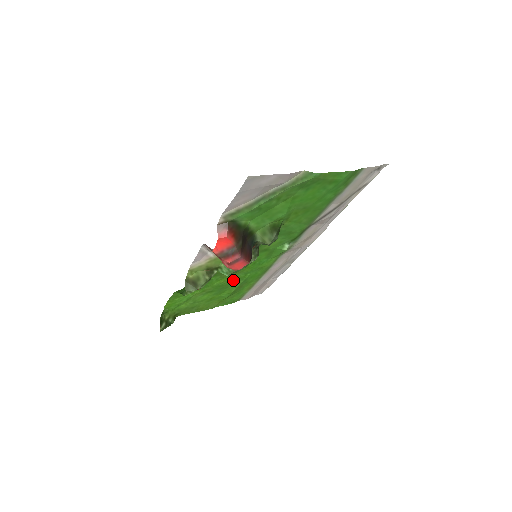
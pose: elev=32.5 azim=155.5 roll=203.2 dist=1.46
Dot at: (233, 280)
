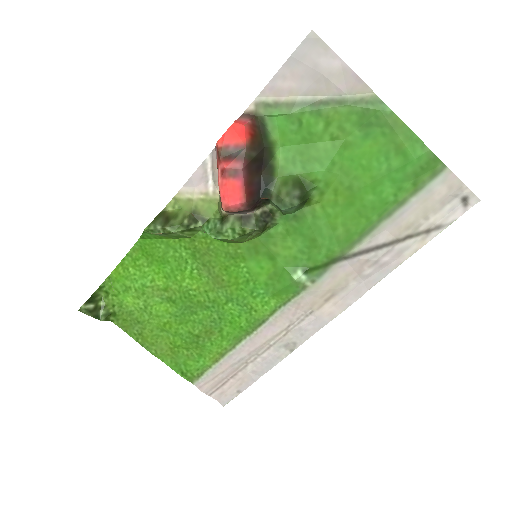
Dot at: (208, 300)
